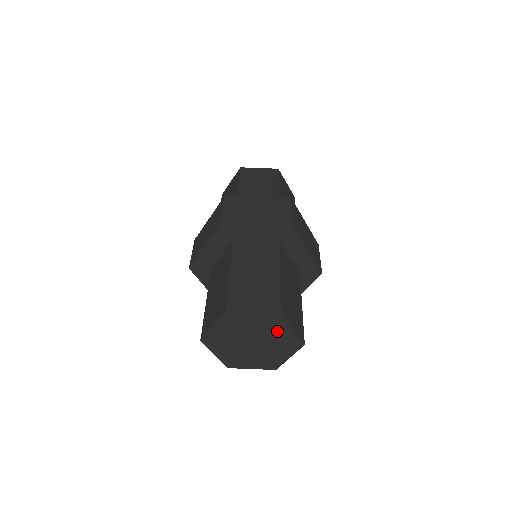
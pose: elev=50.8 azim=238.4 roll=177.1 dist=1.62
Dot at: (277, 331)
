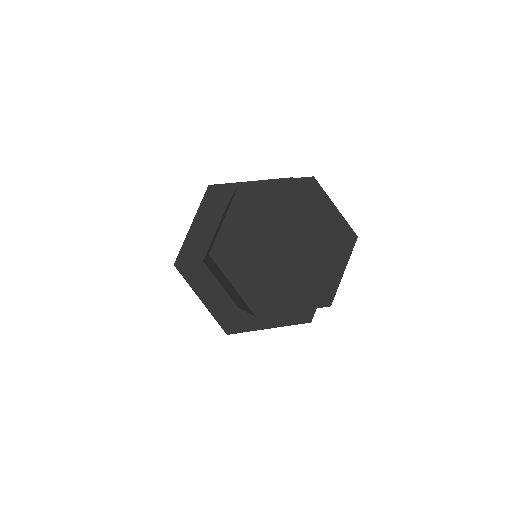
Dot at: (314, 213)
